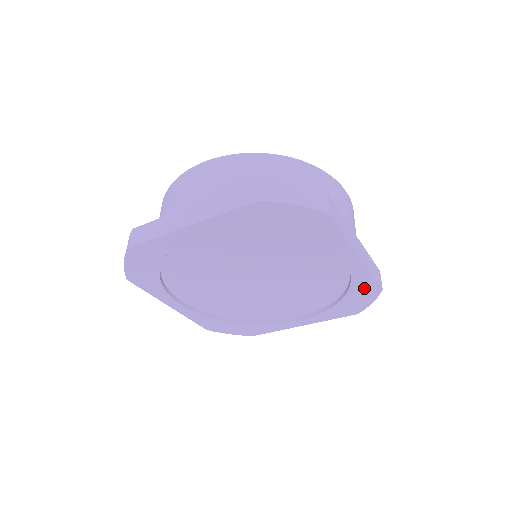
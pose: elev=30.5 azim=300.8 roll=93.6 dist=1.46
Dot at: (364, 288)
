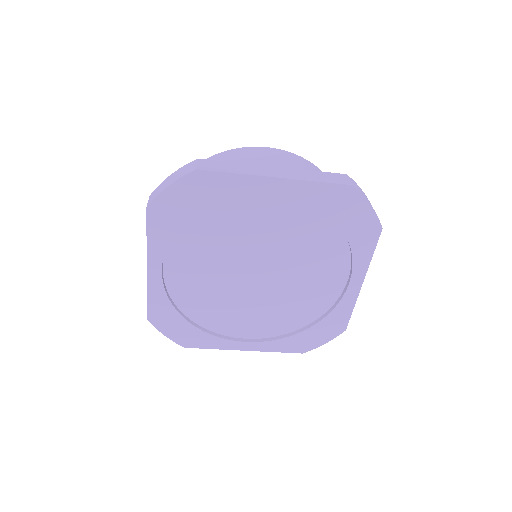
Dot at: (335, 322)
